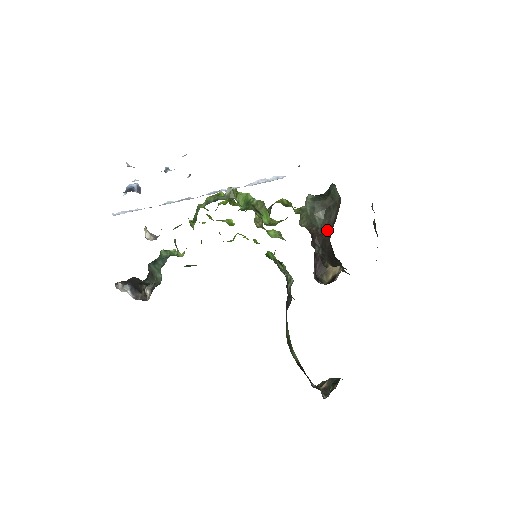
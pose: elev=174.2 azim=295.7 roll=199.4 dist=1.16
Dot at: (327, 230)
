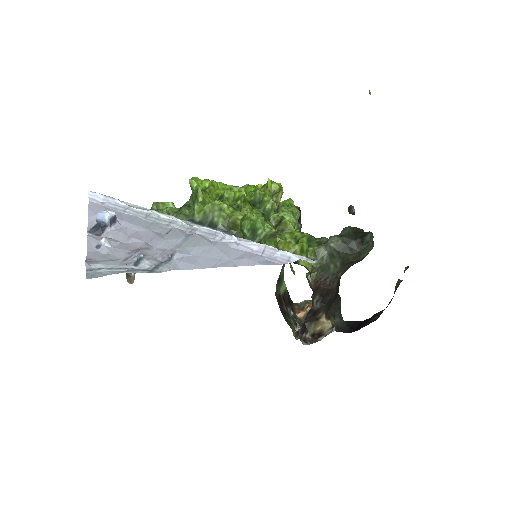
Dot at: (339, 276)
